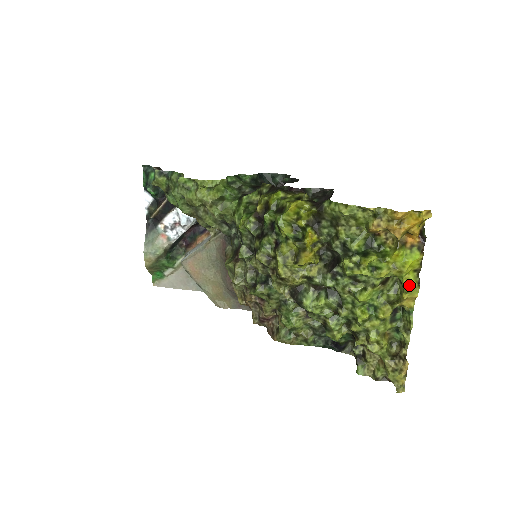
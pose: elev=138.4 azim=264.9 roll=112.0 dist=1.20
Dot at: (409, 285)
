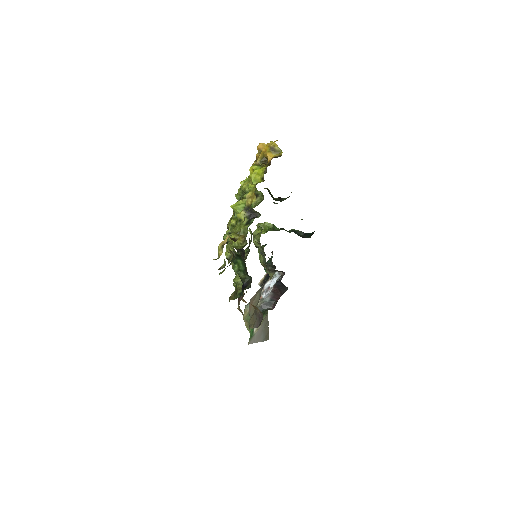
Dot at: (251, 185)
